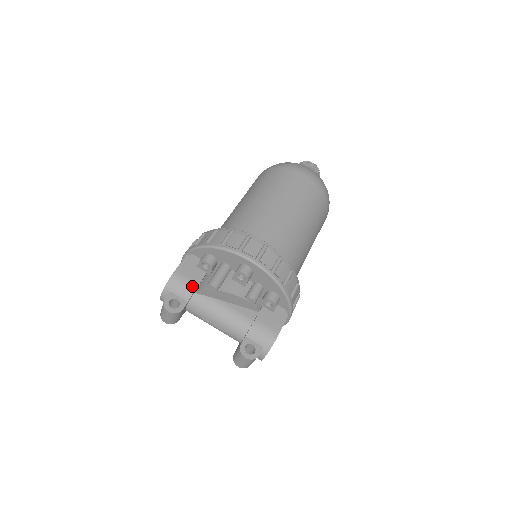
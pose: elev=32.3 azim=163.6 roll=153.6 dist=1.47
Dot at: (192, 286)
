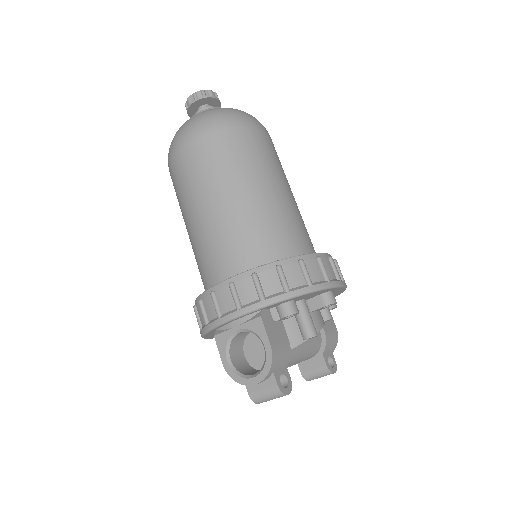
Dot at: (288, 348)
